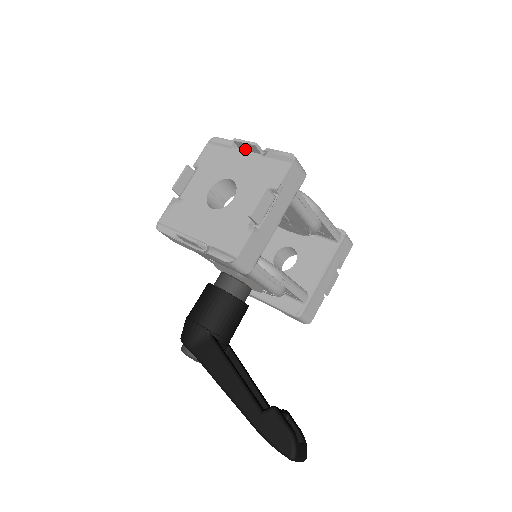
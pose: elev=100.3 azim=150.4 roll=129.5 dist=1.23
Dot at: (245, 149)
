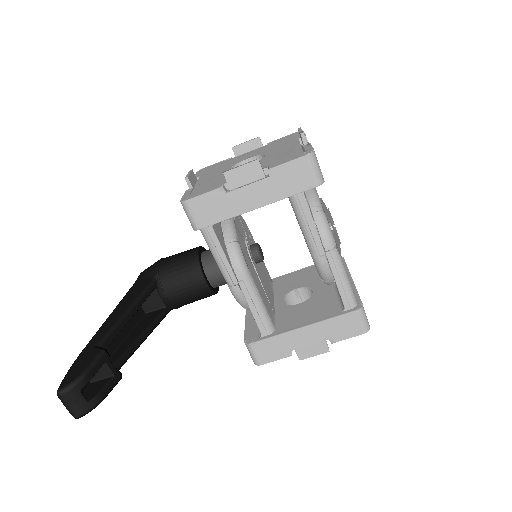
Dot at: (302, 142)
